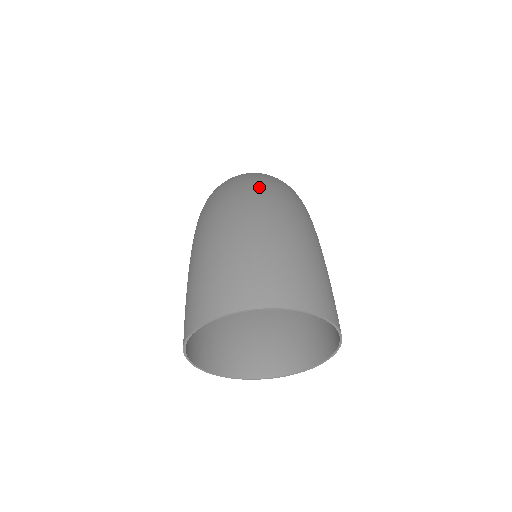
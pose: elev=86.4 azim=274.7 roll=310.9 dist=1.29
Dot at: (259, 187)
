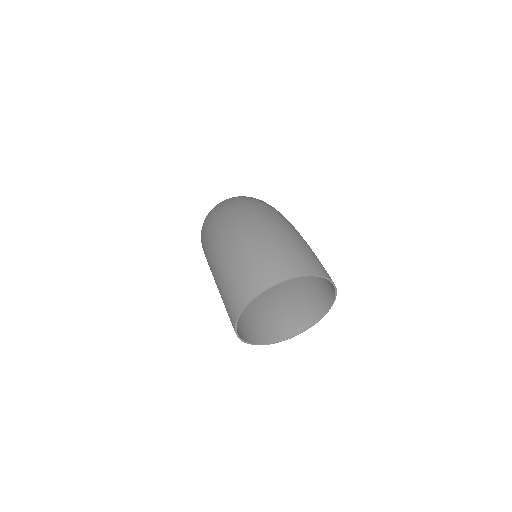
Dot at: (243, 207)
